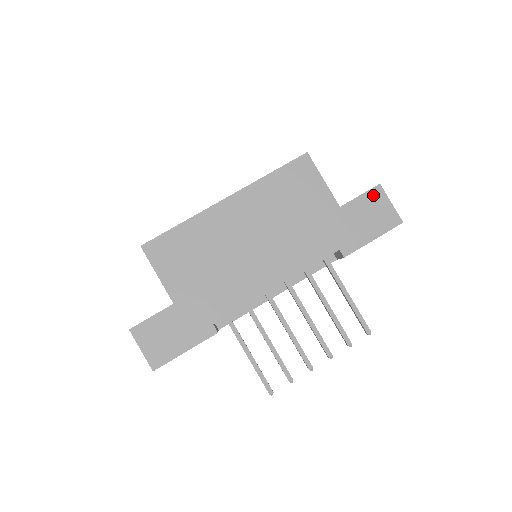
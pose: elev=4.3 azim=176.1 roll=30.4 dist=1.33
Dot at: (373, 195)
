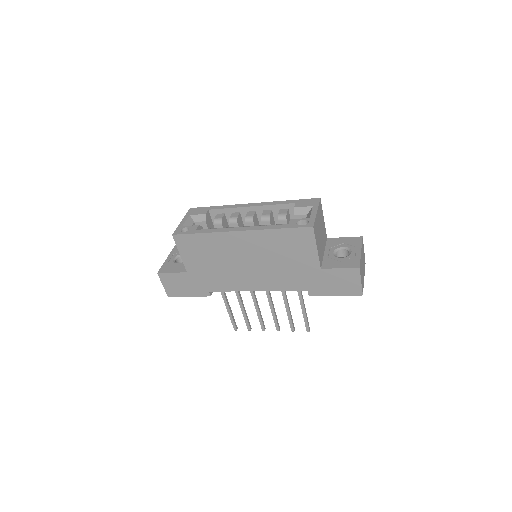
Dot at: (350, 272)
